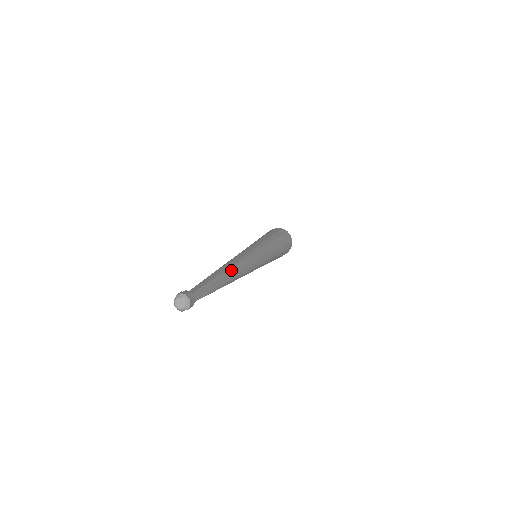
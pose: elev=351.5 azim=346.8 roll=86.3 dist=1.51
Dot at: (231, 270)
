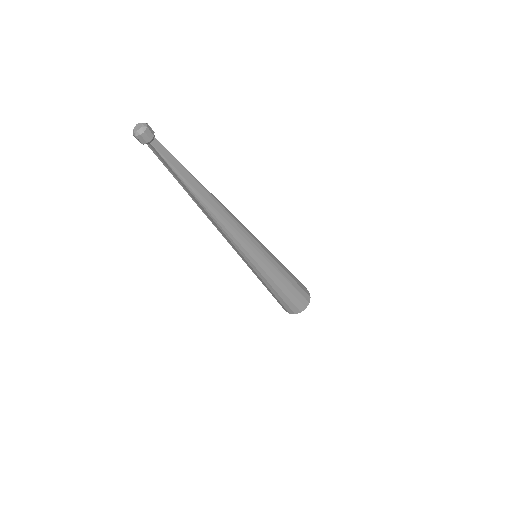
Dot at: (212, 195)
